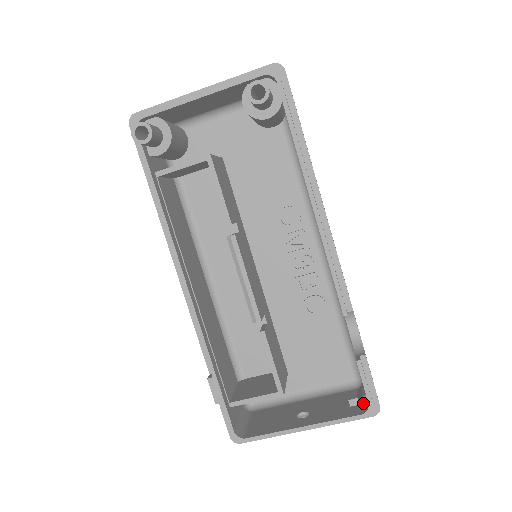
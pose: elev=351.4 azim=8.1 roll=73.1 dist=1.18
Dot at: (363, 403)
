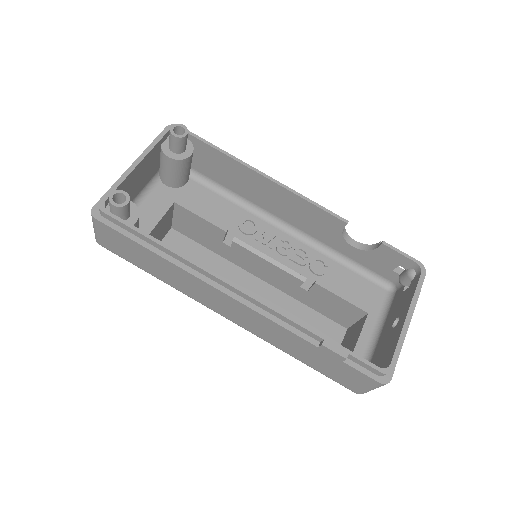
Dot at: (412, 273)
